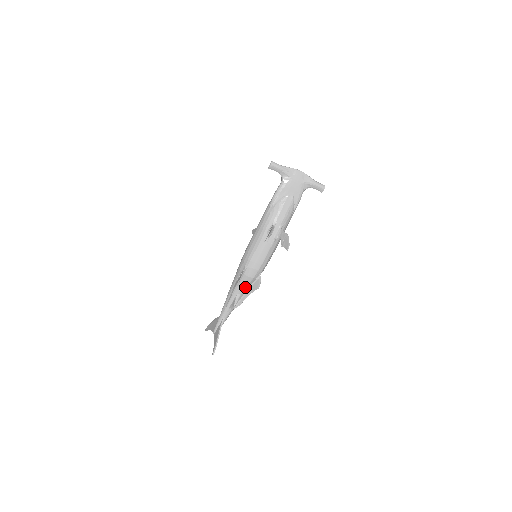
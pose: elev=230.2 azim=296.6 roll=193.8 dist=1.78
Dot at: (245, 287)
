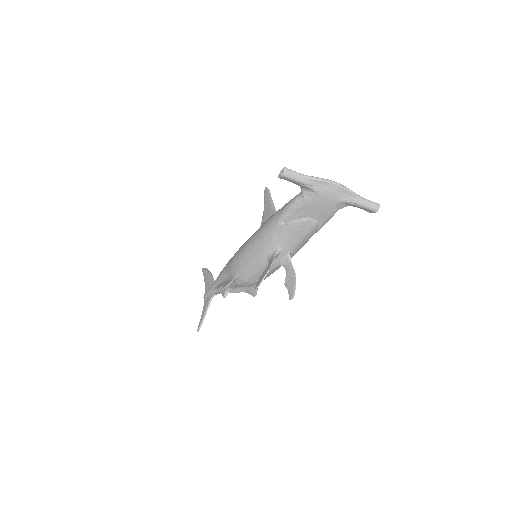
Dot at: (238, 286)
